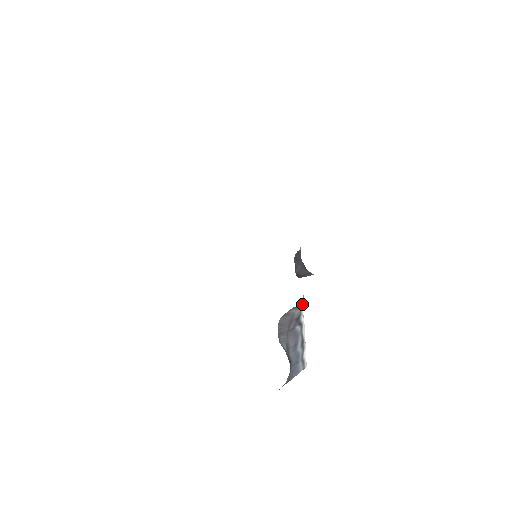
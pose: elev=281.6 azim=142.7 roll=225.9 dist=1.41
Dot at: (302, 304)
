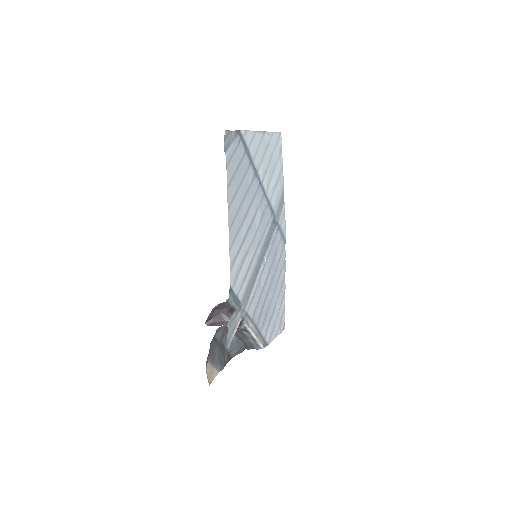
Dot at: occluded
